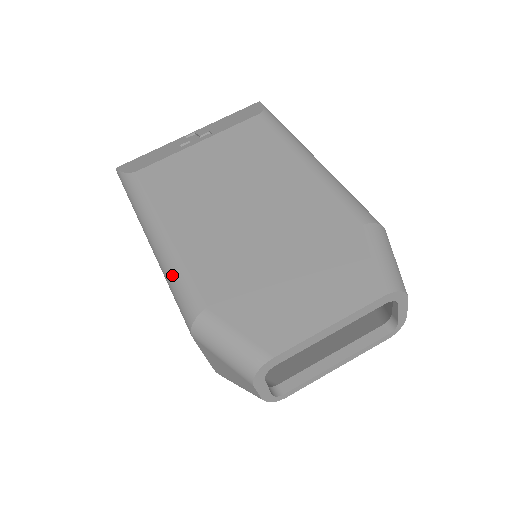
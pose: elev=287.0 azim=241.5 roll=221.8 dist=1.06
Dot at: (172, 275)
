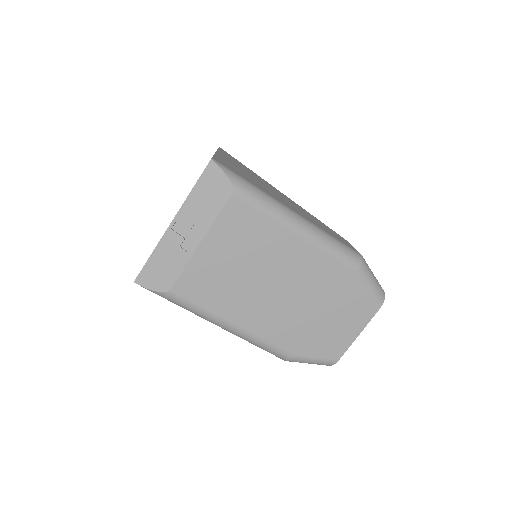
Dot at: (257, 345)
